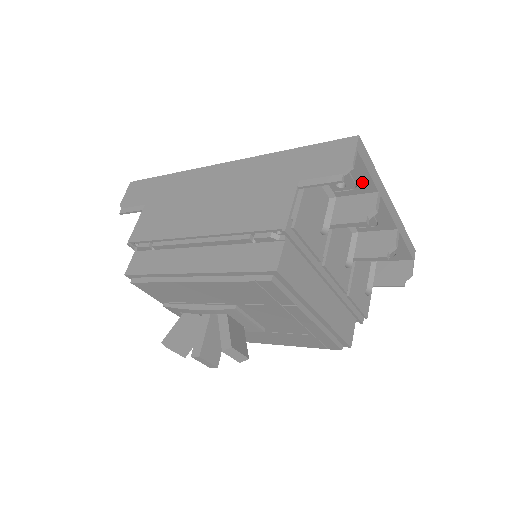
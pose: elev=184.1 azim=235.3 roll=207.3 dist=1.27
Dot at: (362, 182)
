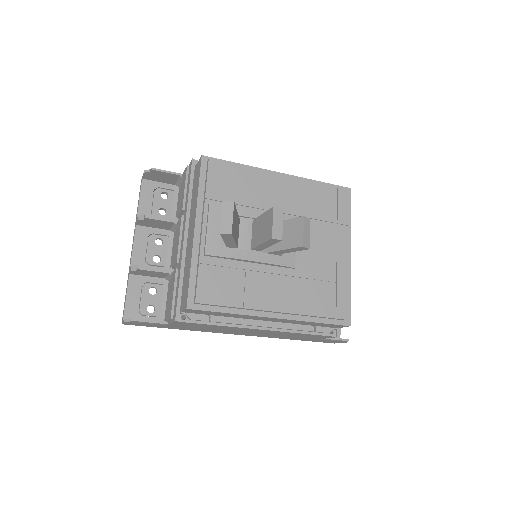
Dot at: occluded
